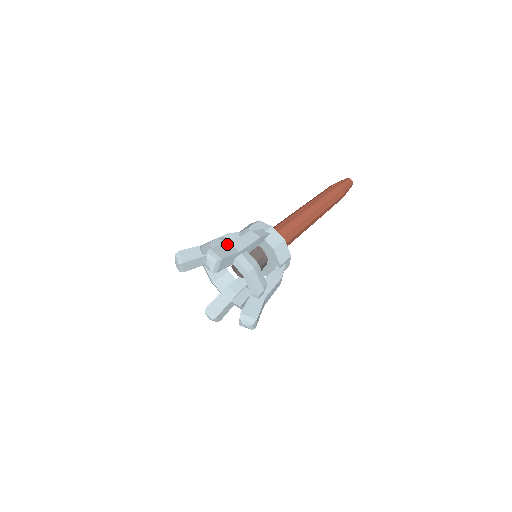
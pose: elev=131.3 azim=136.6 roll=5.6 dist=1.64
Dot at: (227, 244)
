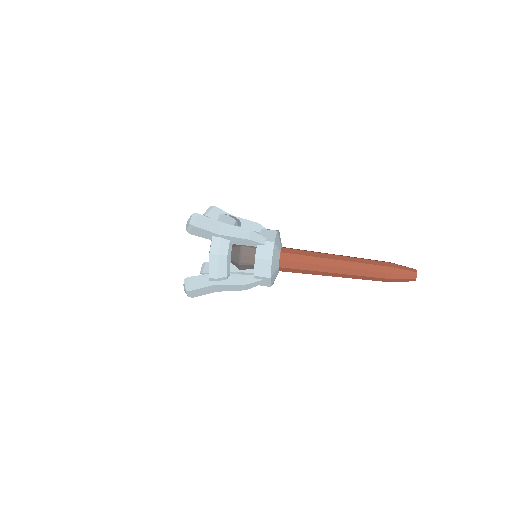
Dot at: (218, 222)
